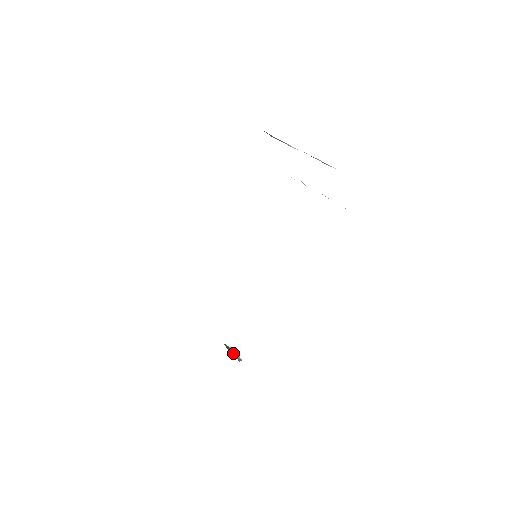
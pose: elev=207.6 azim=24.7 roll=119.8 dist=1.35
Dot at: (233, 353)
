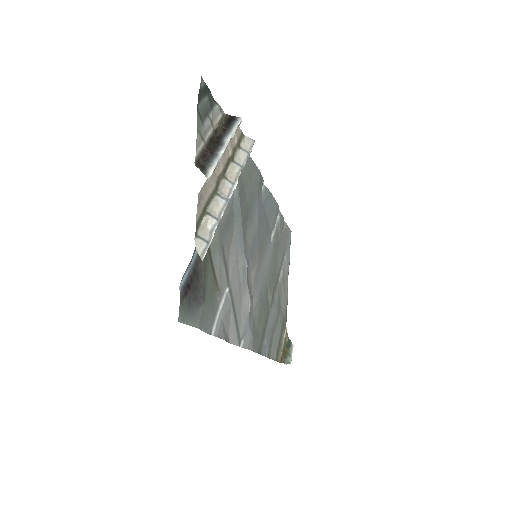
Dot at: (287, 352)
